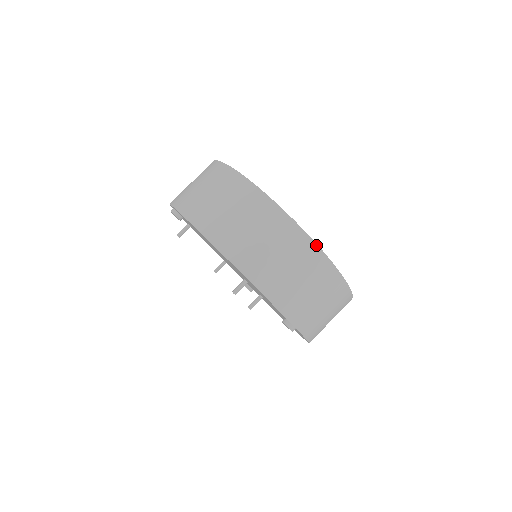
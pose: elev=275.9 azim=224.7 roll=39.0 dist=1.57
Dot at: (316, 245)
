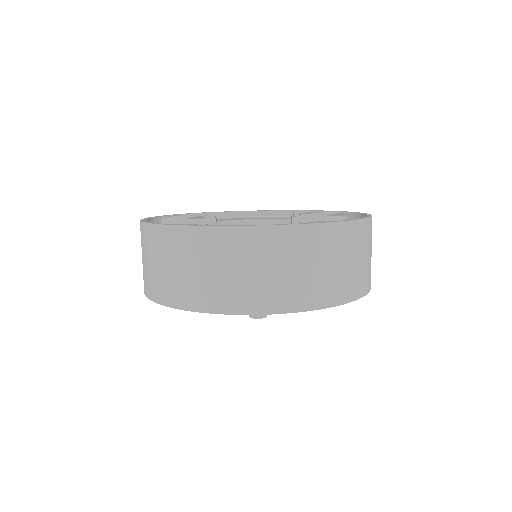
Dot at: (184, 227)
